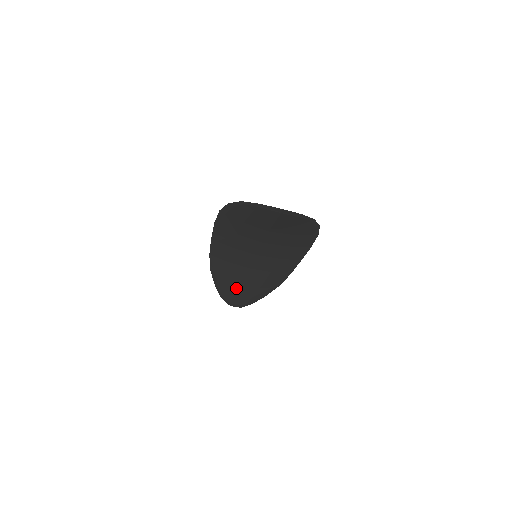
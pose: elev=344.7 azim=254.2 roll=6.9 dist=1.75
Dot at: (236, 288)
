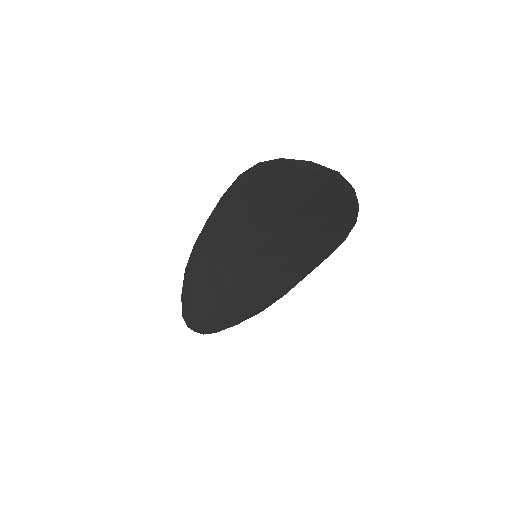
Dot at: (209, 303)
